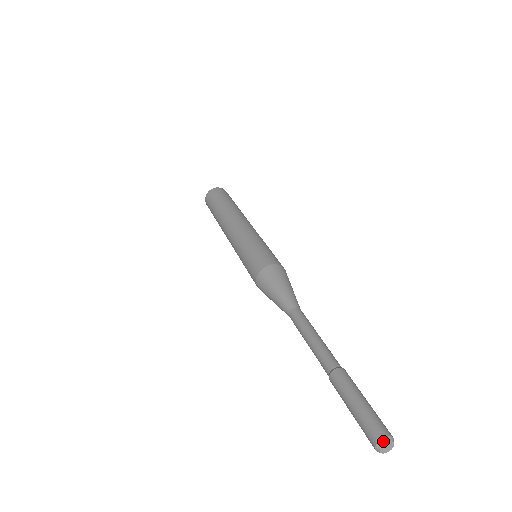
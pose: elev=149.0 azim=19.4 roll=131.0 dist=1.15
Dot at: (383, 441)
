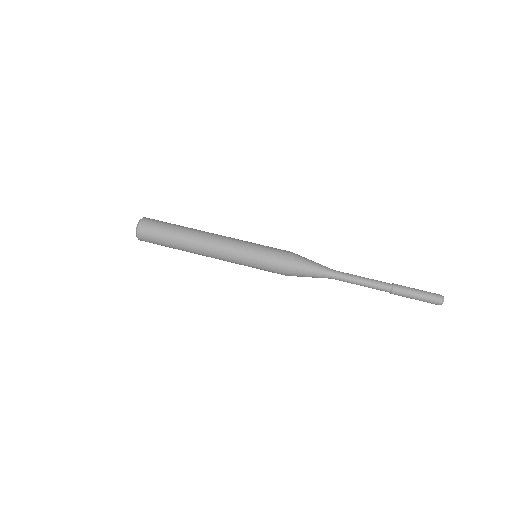
Dot at: (443, 297)
